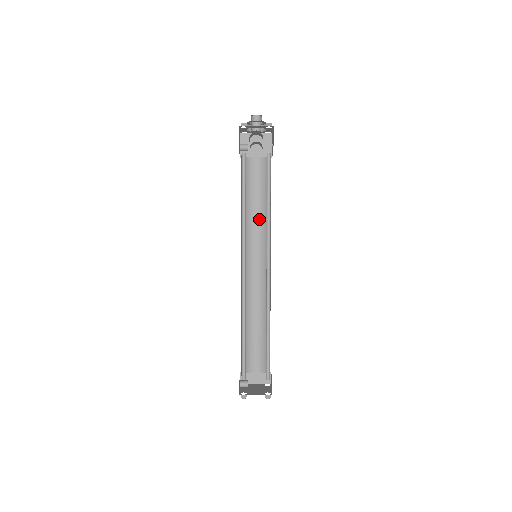
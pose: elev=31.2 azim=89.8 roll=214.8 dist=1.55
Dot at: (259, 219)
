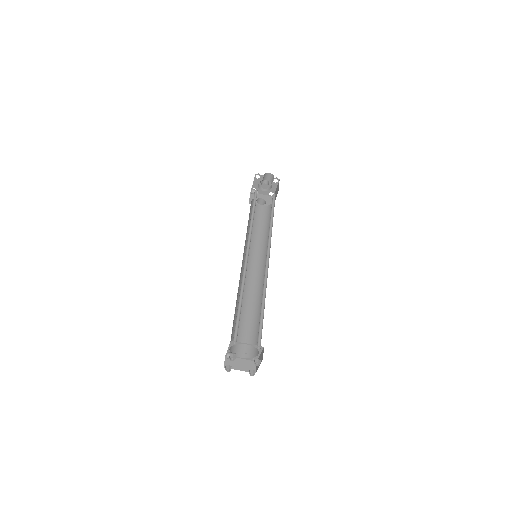
Dot at: (259, 241)
